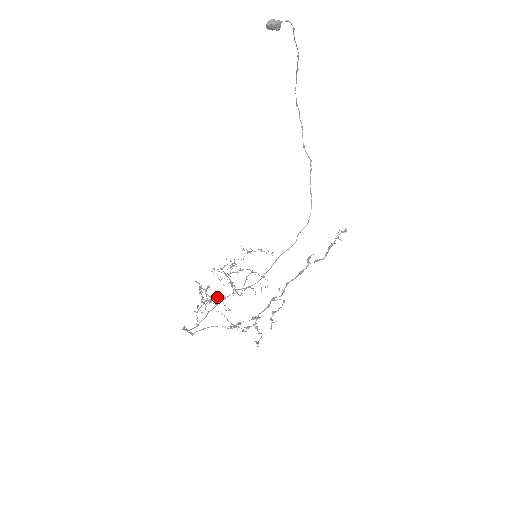
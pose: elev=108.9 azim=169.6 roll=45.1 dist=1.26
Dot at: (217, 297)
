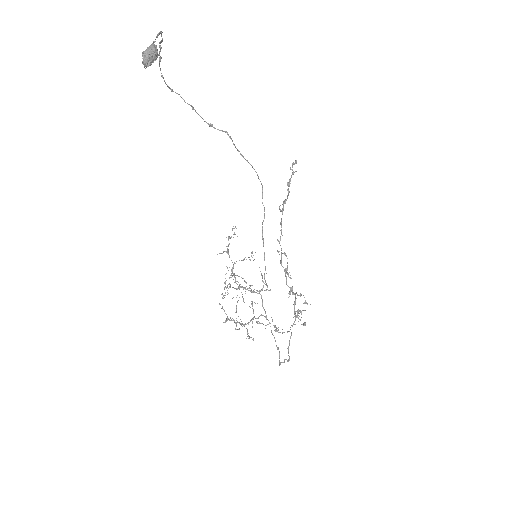
Dot at: (253, 311)
